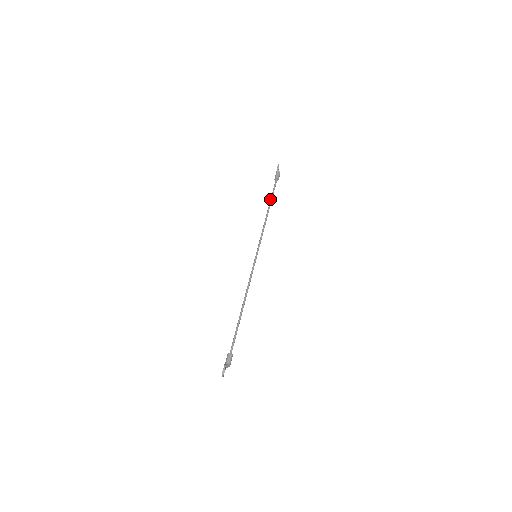
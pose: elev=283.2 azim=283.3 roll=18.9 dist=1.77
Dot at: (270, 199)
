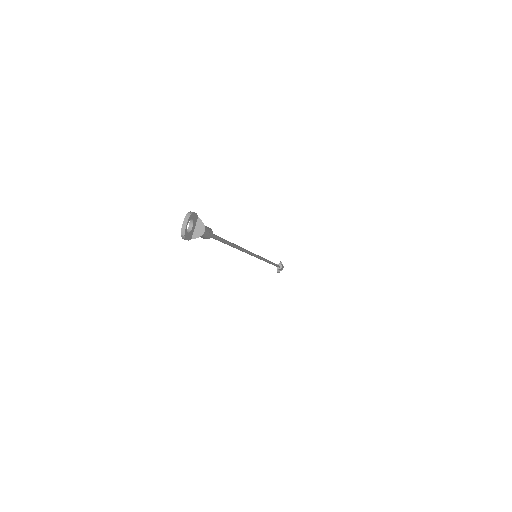
Dot at: occluded
